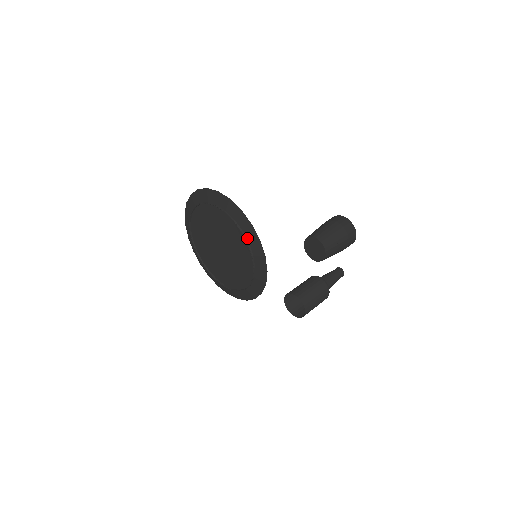
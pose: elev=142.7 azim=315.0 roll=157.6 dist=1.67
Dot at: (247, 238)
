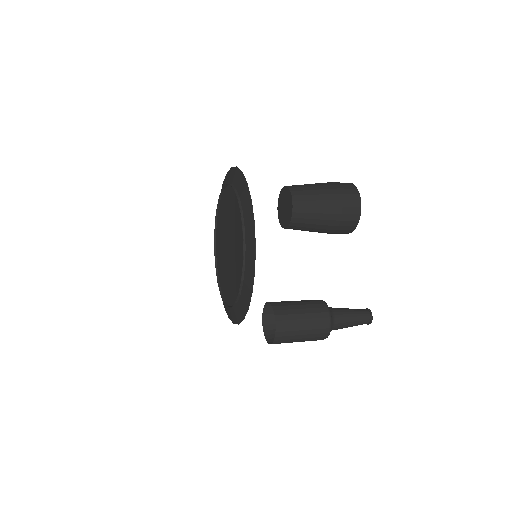
Dot at: (244, 221)
